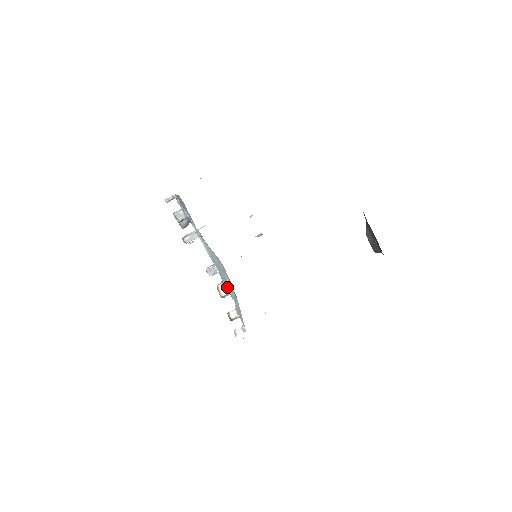
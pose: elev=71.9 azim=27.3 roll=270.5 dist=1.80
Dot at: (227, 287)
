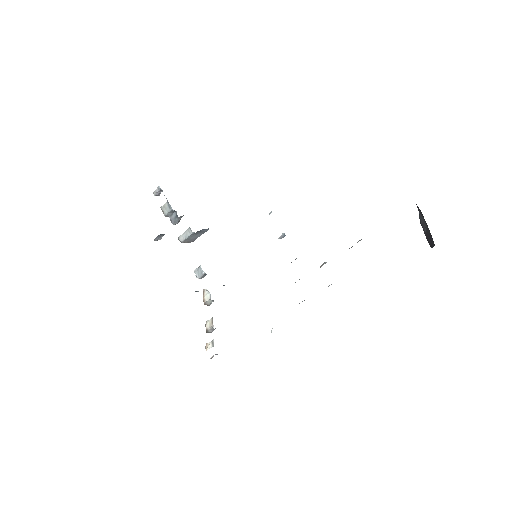
Dot at: occluded
